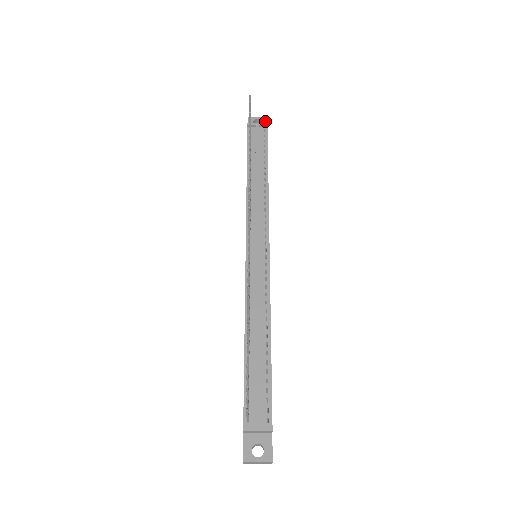
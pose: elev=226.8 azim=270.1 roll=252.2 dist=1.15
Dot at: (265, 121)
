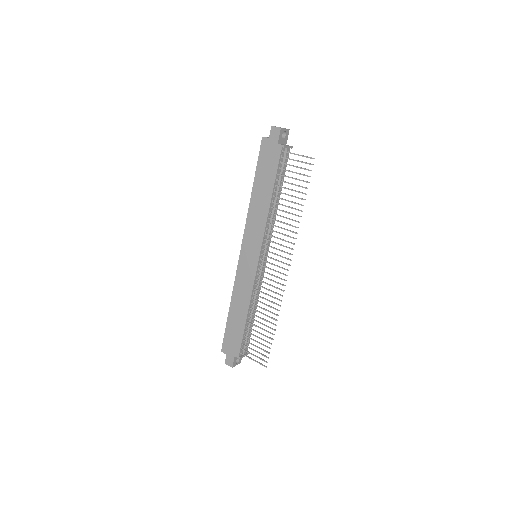
Dot at: (288, 134)
